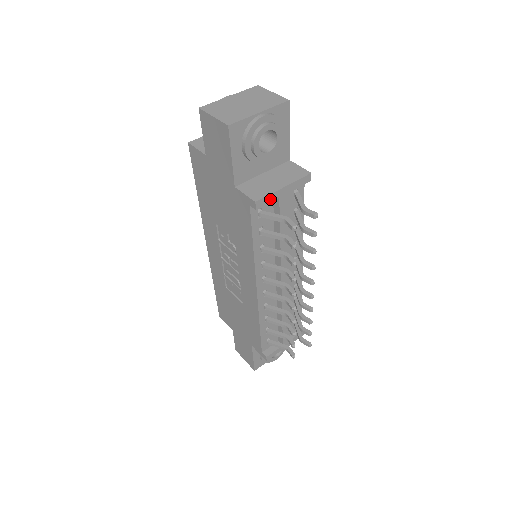
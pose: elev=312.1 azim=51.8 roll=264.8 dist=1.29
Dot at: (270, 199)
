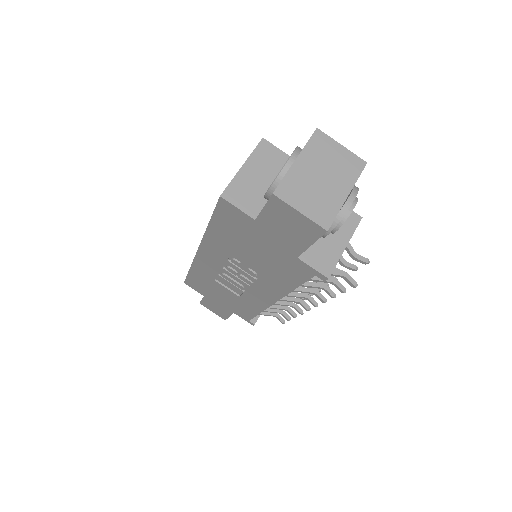
Dot at: (334, 264)
